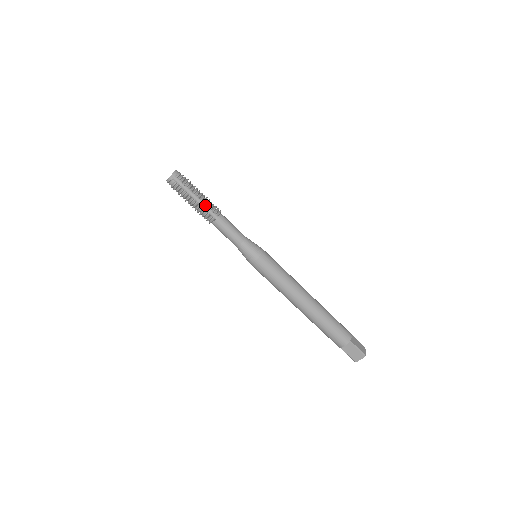
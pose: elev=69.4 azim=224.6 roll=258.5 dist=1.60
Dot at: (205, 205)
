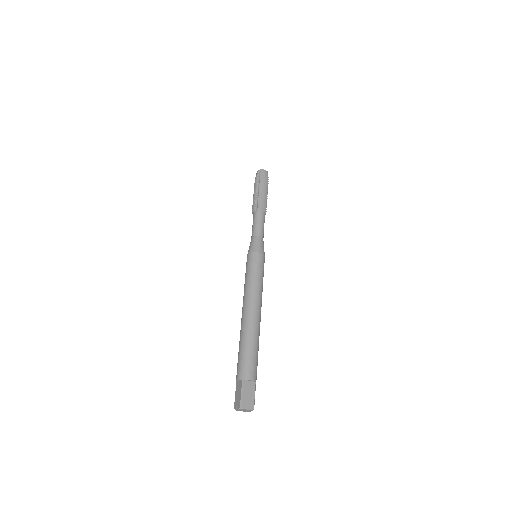
Dot at: (258, 198)
